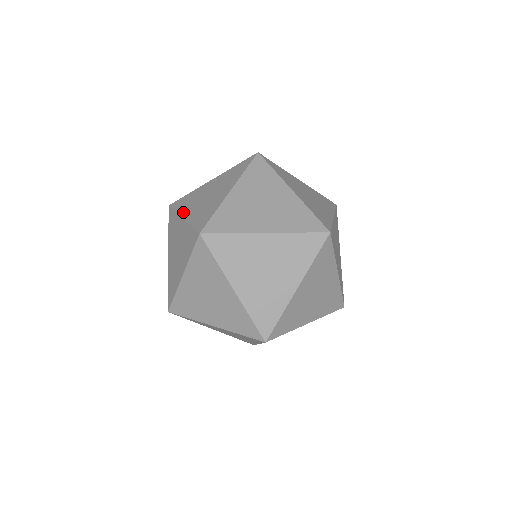
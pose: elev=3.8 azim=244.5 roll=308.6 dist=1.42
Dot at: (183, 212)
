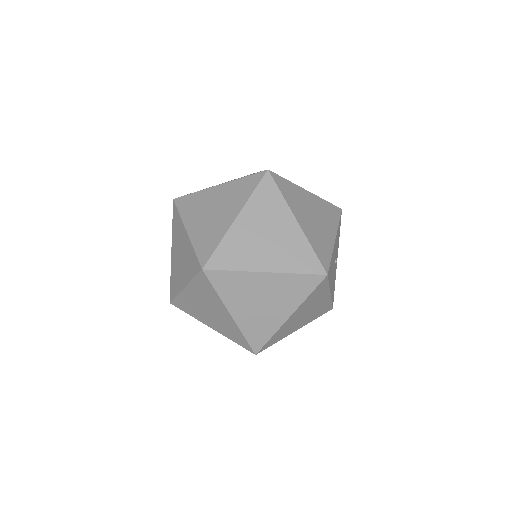
Dot at: occluded
